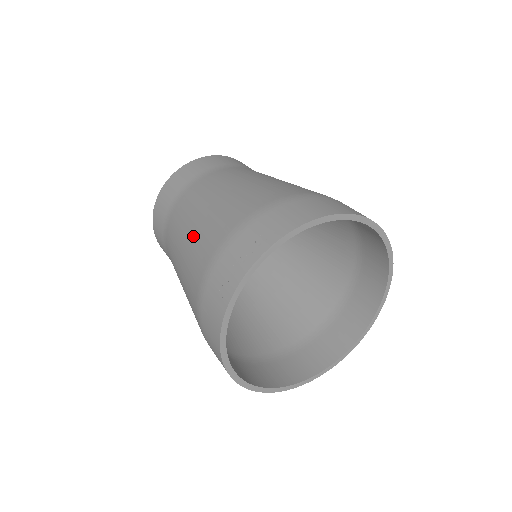
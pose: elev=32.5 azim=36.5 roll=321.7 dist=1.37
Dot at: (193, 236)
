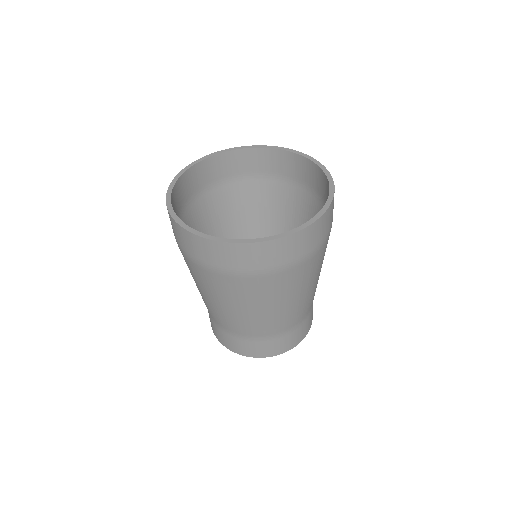
Dot at: occluded
